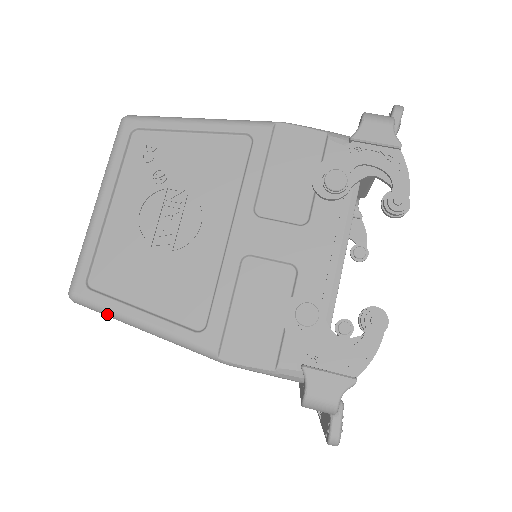
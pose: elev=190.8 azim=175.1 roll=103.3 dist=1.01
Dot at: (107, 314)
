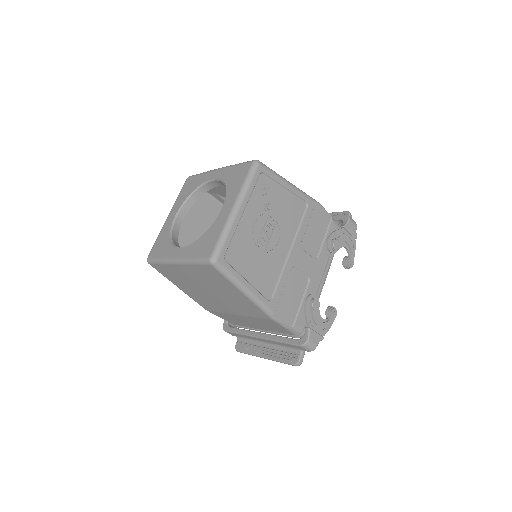
Dot at: (229, 278)
